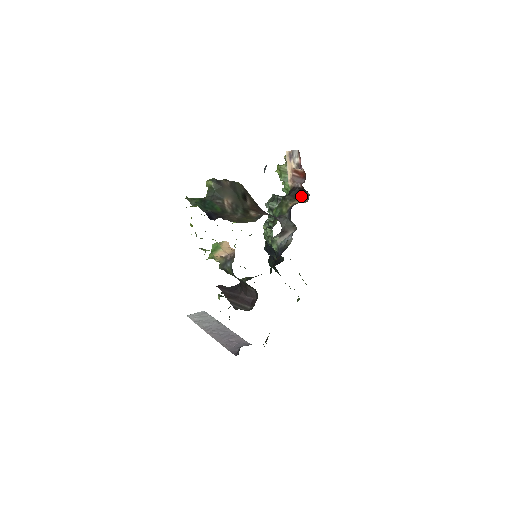
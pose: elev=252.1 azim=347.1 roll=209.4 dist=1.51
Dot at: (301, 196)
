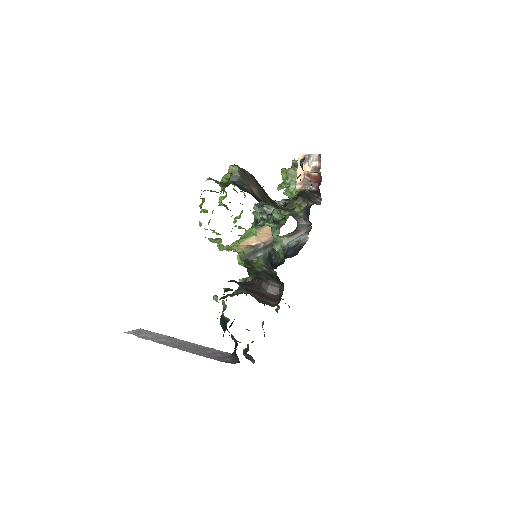
Dot at: (313, 199)
